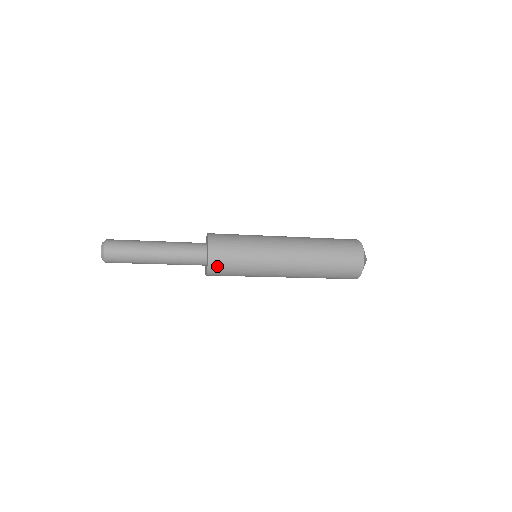
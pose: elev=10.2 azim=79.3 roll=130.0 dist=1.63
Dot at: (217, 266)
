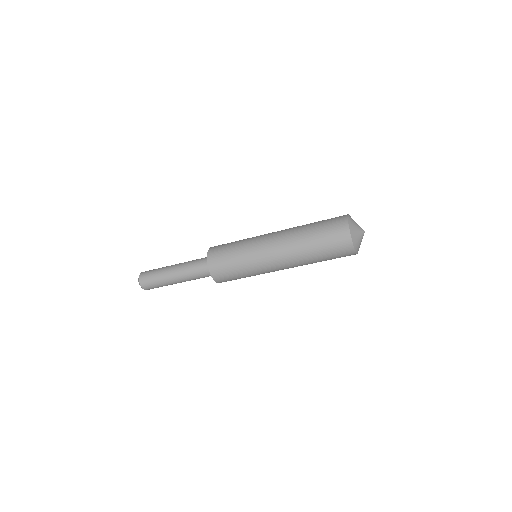
Dot at: (214, 259)
